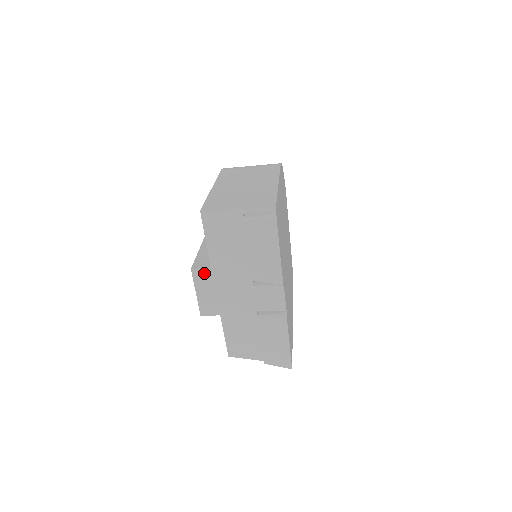
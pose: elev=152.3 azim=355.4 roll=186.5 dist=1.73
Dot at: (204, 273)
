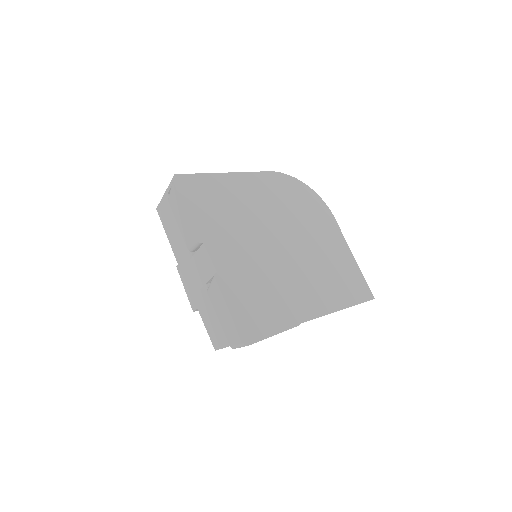
Dot at: occluded
